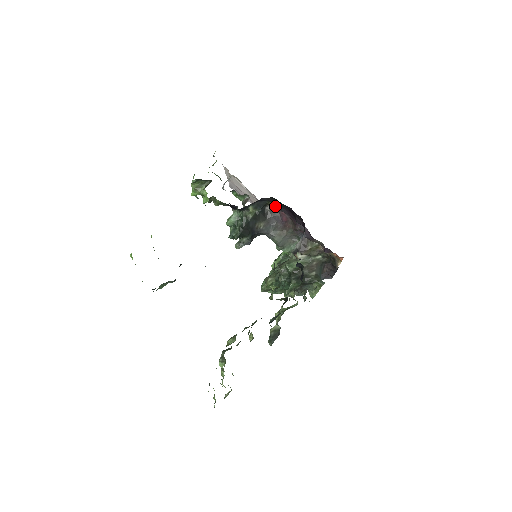
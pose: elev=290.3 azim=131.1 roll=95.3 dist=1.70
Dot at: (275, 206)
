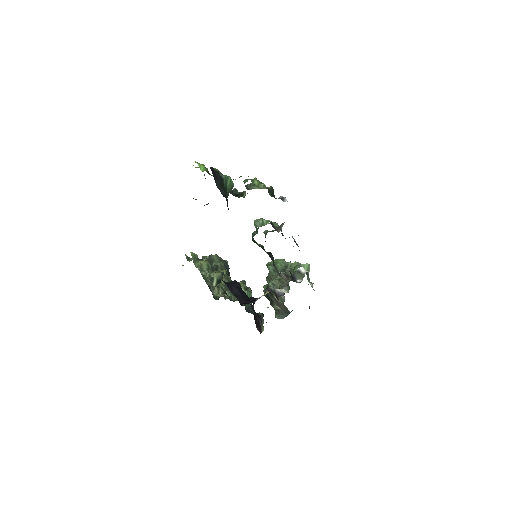
Dot at: occluded
